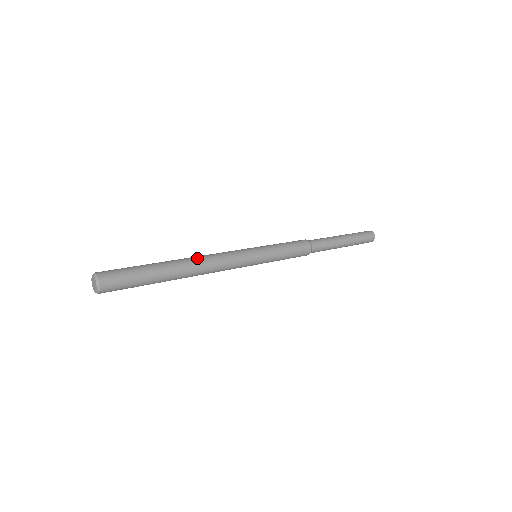
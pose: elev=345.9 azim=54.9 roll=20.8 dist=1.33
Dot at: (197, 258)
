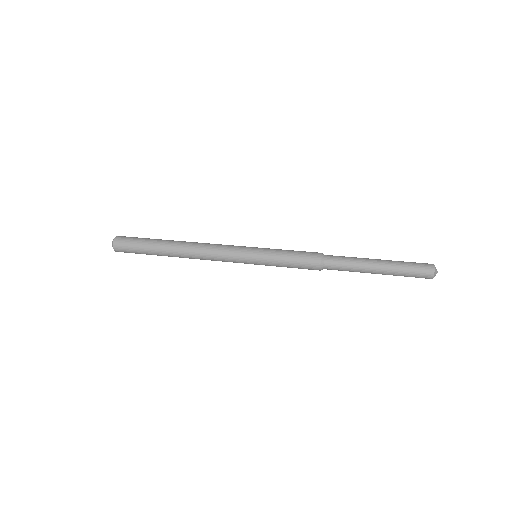
Dot at: (193, 243)
